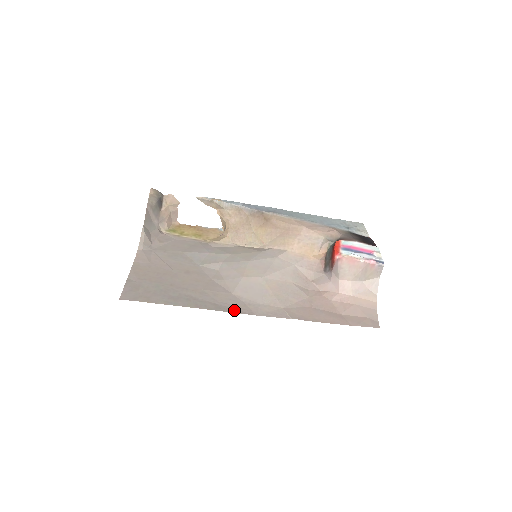
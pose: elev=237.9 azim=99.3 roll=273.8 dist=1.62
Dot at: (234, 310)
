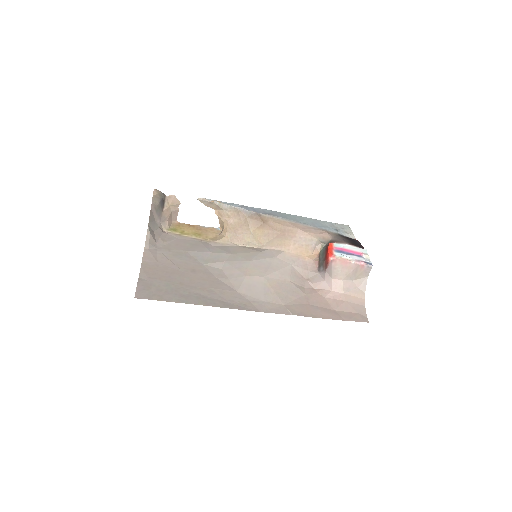
Dot at: (241, 307)
